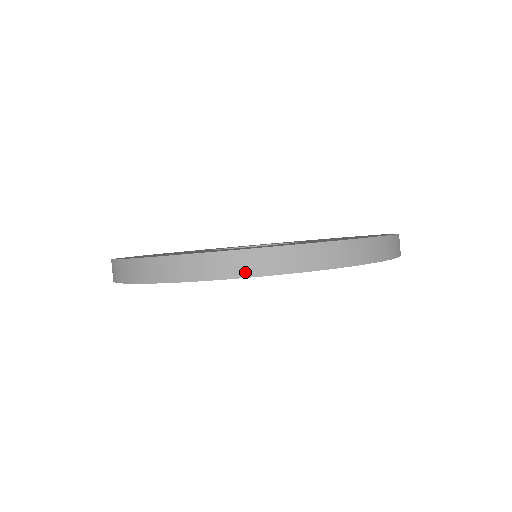
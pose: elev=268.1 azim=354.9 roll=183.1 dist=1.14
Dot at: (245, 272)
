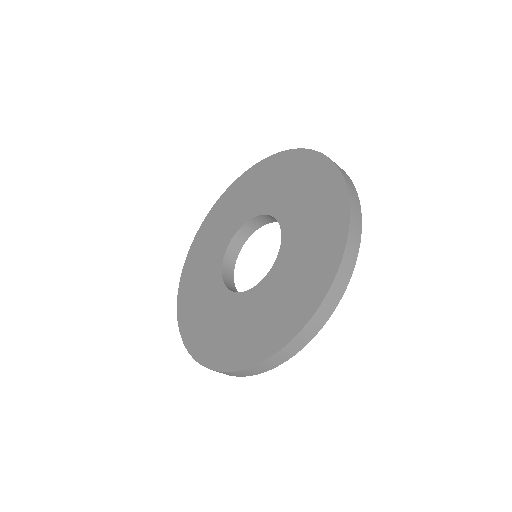
Dot at: occluded
